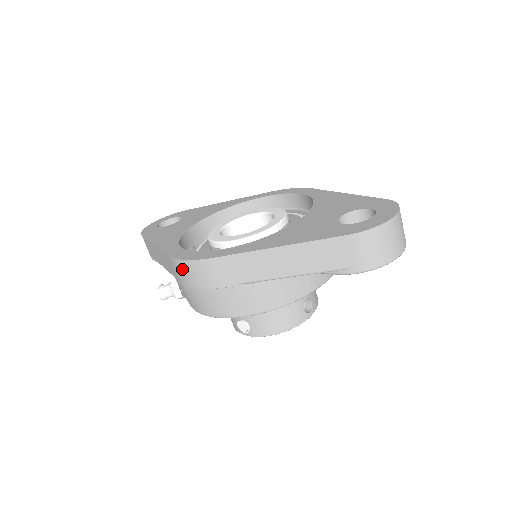
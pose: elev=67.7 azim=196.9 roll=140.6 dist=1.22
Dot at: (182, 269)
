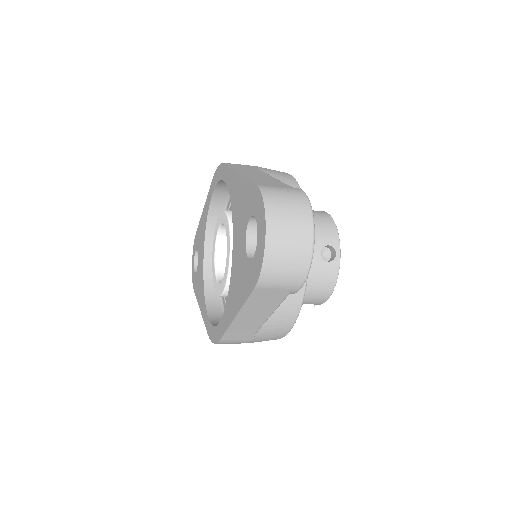
Dot at: occluded
